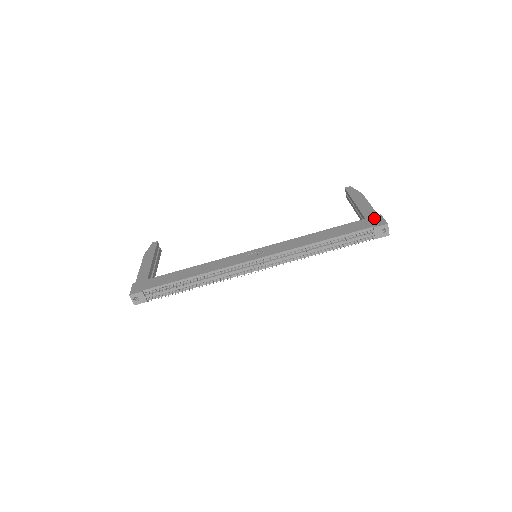
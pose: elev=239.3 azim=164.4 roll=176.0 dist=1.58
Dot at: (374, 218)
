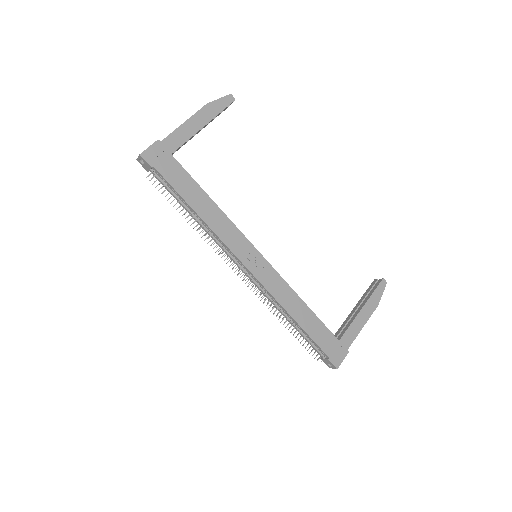
Dot at: (342, 350)
